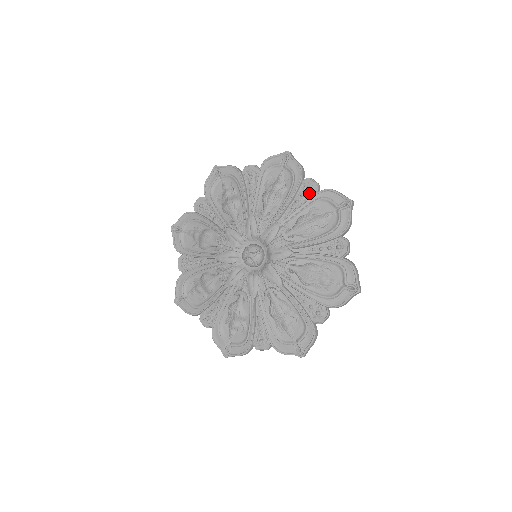
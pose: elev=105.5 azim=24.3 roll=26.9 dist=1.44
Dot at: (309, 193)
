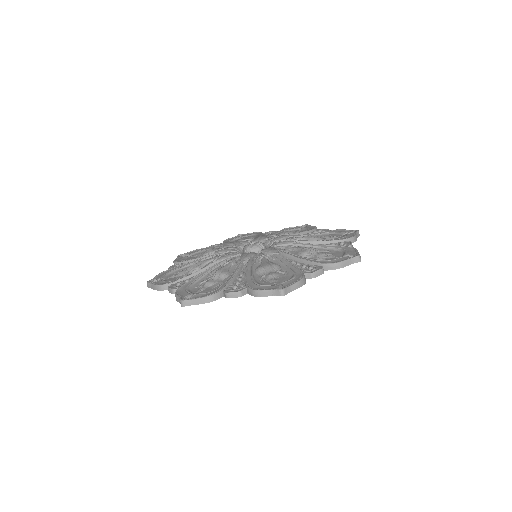
Dot at: occluded
